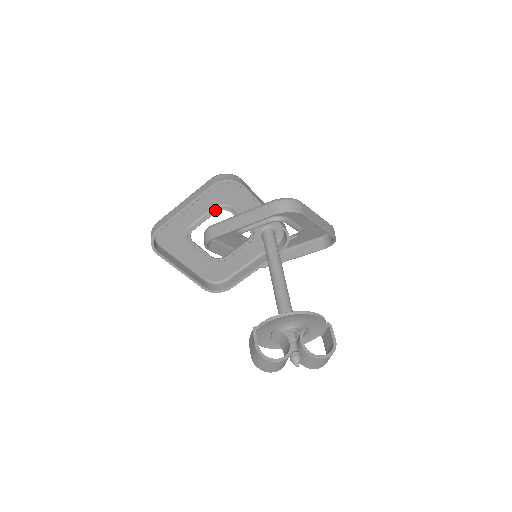
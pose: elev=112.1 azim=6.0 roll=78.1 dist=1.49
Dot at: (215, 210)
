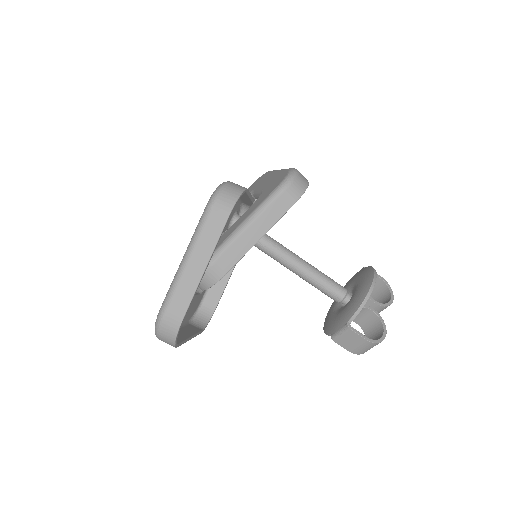
Dot at: occluded
